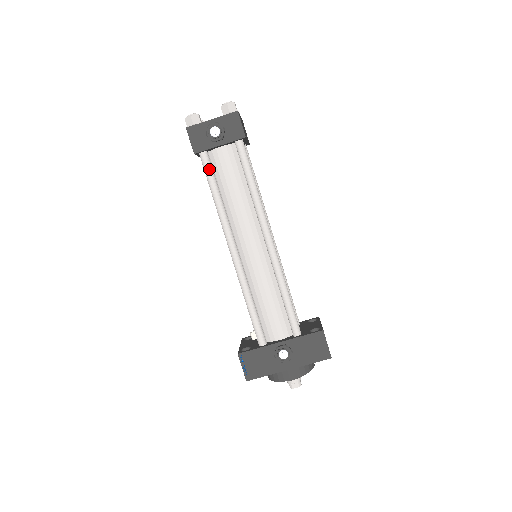
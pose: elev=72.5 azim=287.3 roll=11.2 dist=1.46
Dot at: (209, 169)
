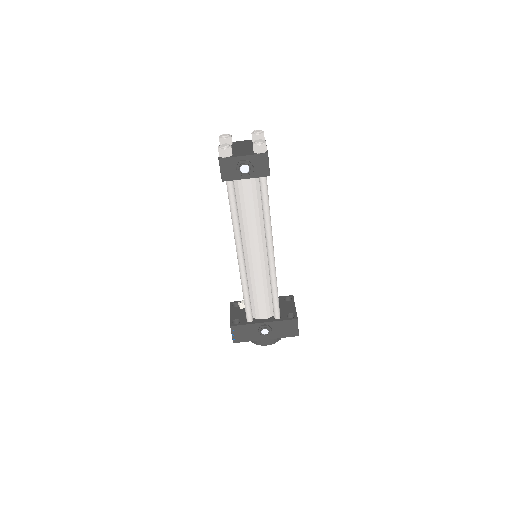
Dot at: (232, 194)
